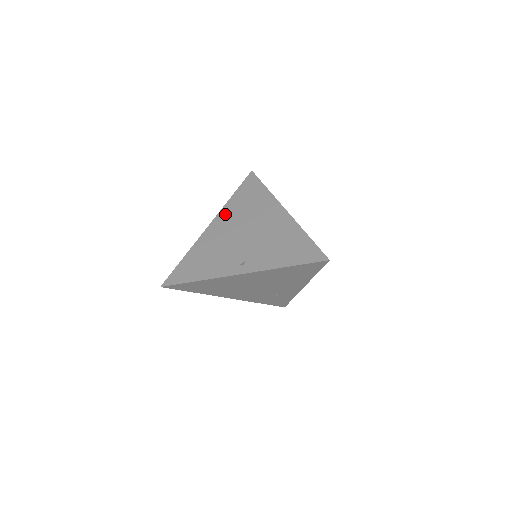
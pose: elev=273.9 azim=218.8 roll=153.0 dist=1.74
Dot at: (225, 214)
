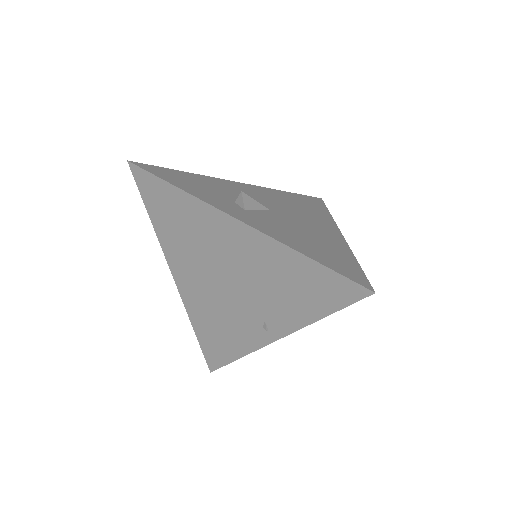
Dot at: (173, 256)
